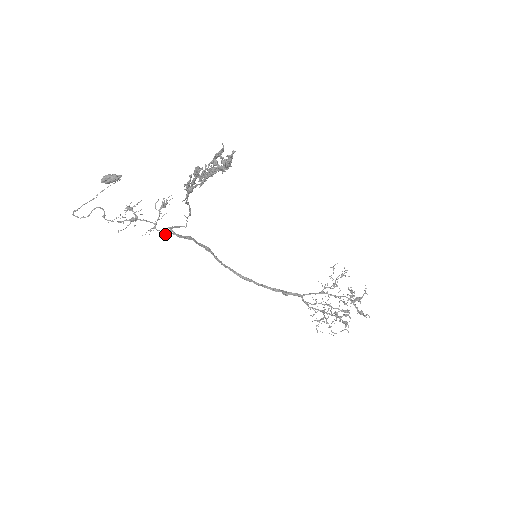
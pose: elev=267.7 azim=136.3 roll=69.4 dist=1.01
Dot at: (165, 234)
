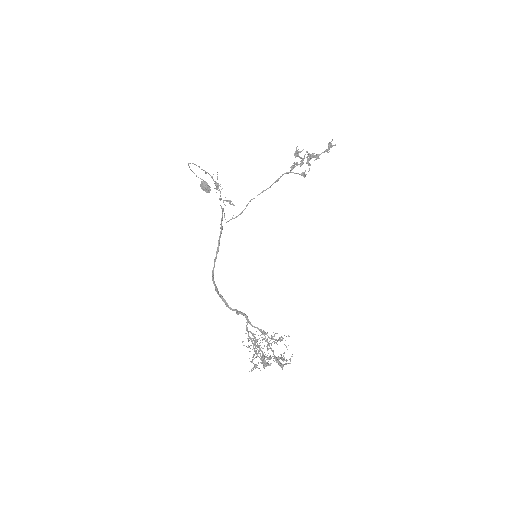
Dot at: (221, 207)
